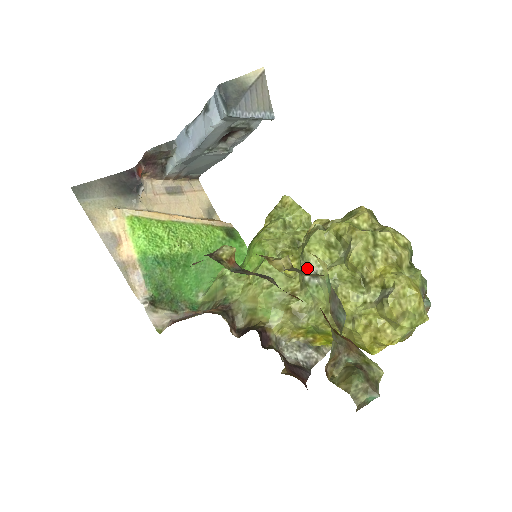
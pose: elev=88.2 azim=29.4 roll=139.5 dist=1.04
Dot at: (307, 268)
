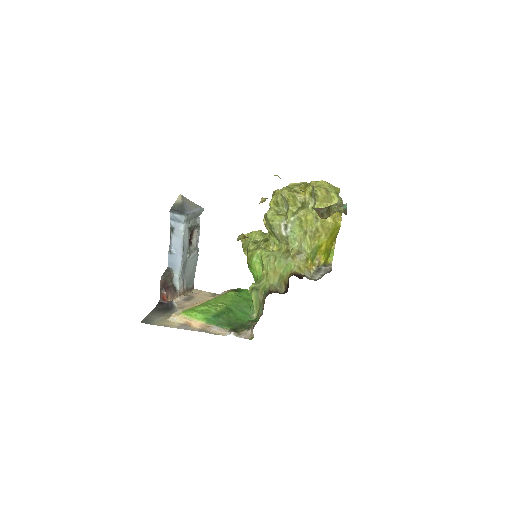
Dot at: (279, 228)
